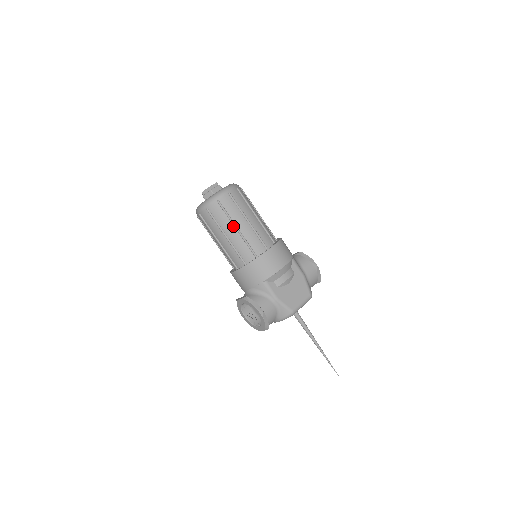
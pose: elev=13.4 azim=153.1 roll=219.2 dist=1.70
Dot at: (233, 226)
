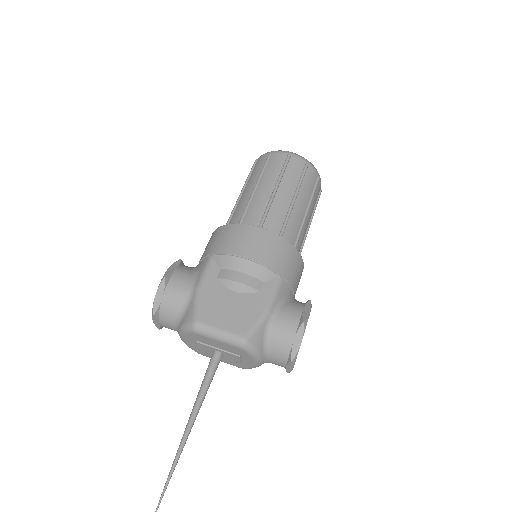
Dot at: (255, 185)
